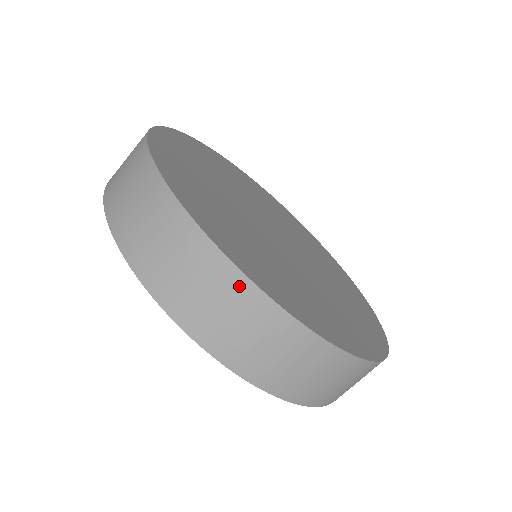
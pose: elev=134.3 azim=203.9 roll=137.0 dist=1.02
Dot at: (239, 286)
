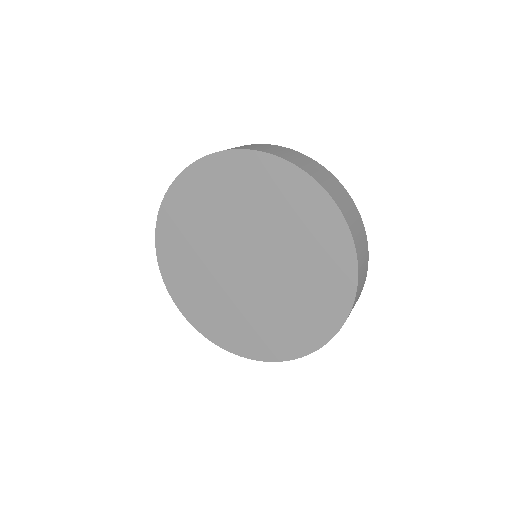
Dot at: (325, 170)
